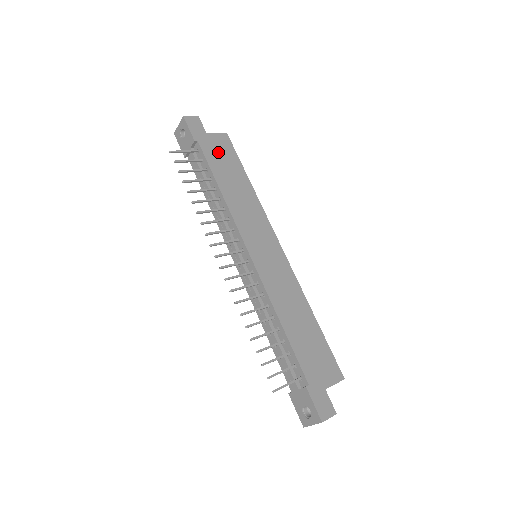
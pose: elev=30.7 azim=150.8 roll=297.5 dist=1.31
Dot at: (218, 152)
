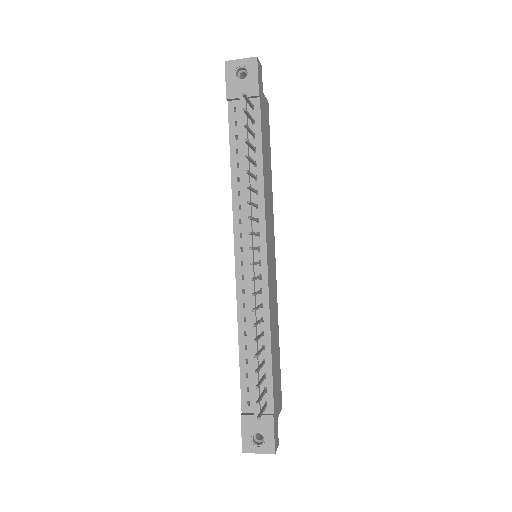
Dot at: (265, 121)
